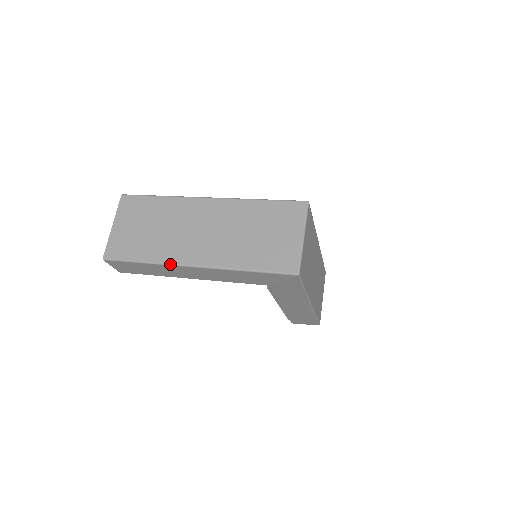
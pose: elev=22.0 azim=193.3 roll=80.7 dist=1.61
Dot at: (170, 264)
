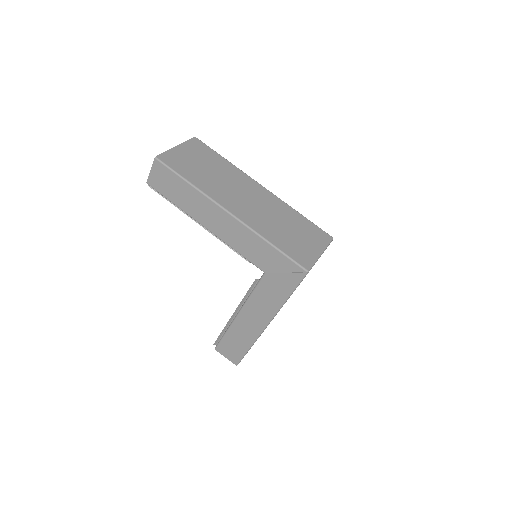
Dot at: (211, 198)
